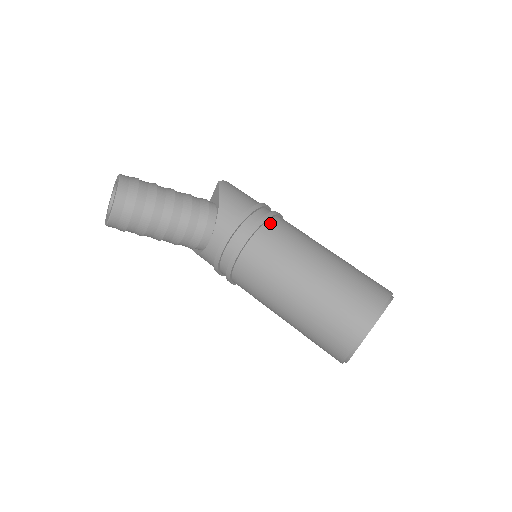
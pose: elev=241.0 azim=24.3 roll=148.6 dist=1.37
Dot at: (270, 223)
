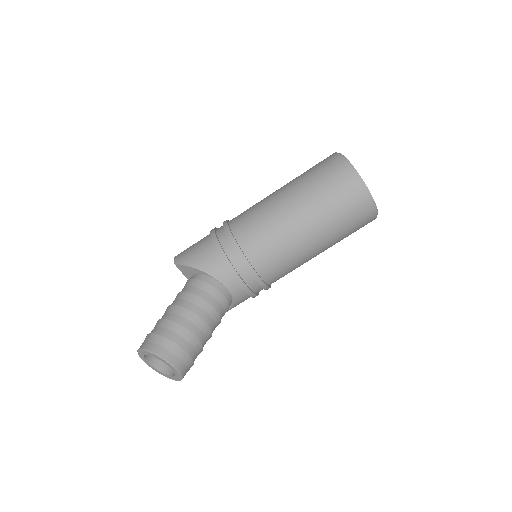
Dot at: (235, 231)
